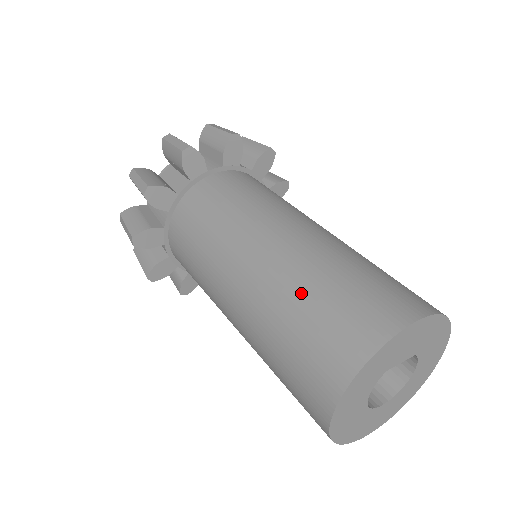
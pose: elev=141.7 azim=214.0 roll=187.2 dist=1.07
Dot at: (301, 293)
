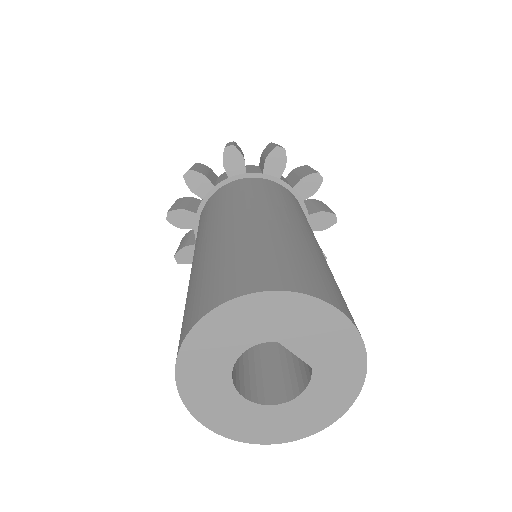
Dot at: (269, 242)
